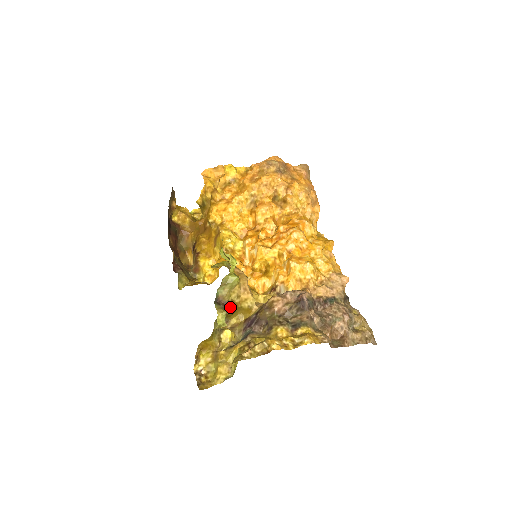
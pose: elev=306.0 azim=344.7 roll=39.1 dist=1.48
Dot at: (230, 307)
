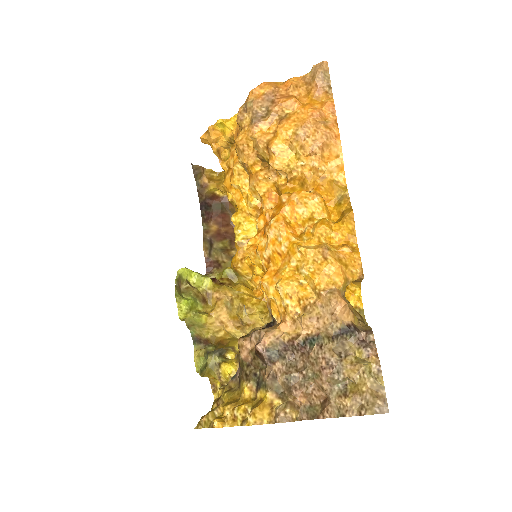
Dot at: (212, 345)
